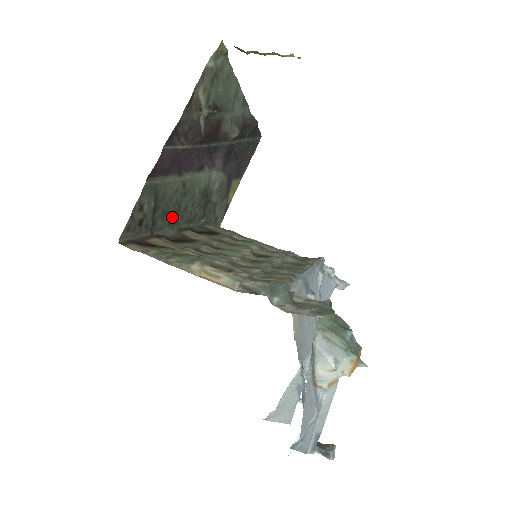
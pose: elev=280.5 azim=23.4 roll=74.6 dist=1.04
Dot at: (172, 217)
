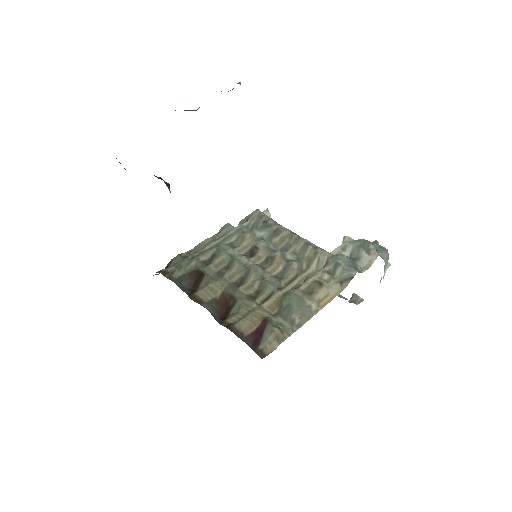
Dot at: occluded
